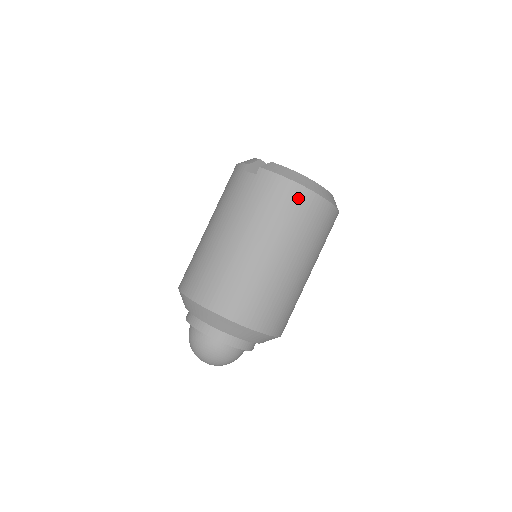
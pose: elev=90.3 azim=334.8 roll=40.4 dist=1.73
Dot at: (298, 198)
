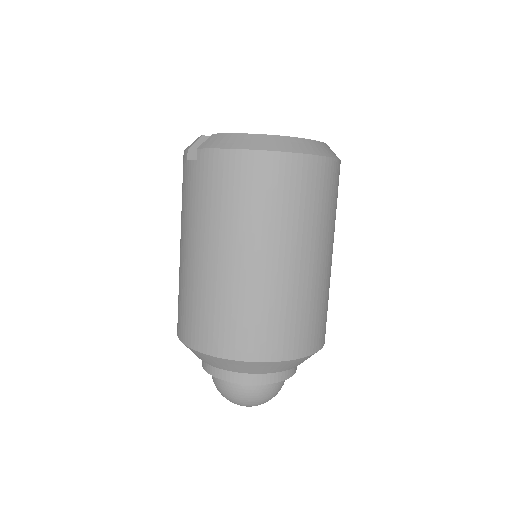
Dot at: (257, 170)
